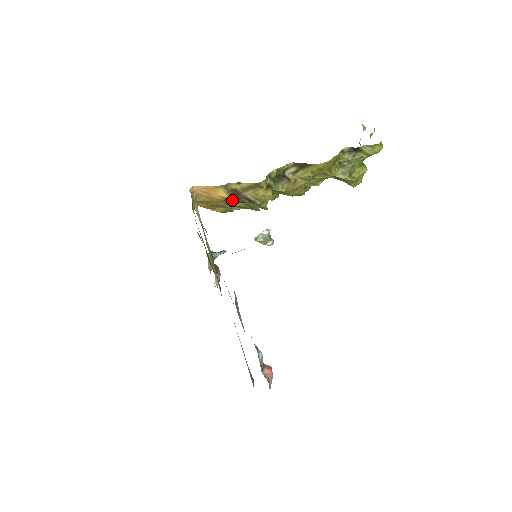
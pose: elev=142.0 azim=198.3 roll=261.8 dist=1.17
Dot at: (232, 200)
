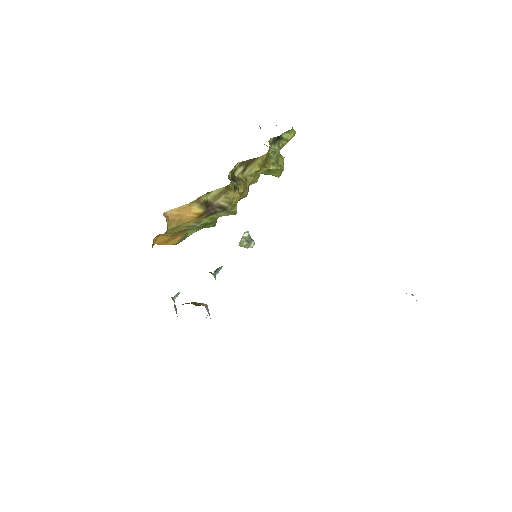
Dot at: (205, 214)
